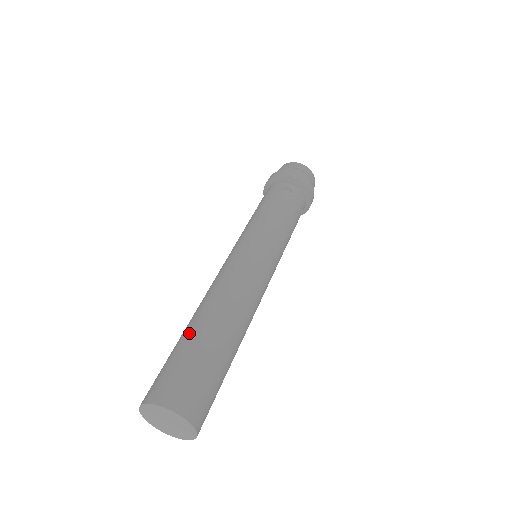
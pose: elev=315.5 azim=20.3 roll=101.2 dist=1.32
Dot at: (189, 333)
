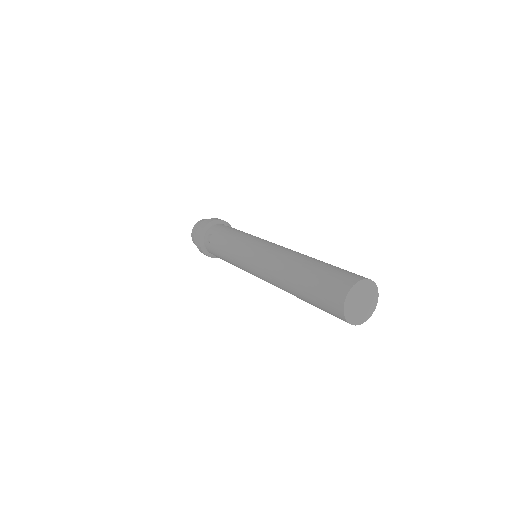
Dot at: (313, 264)
